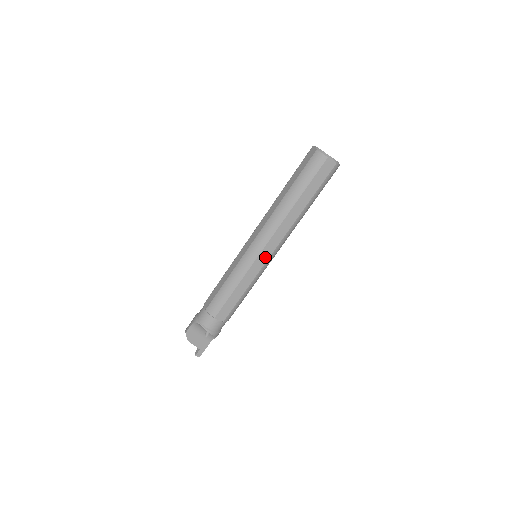
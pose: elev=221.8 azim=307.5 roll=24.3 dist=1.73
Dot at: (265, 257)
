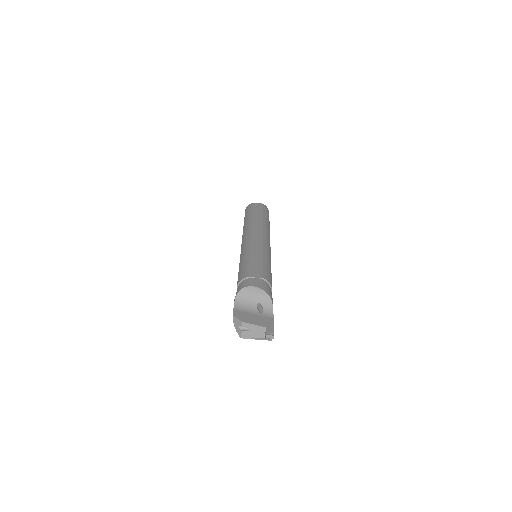
Dot at: (258, 239)
